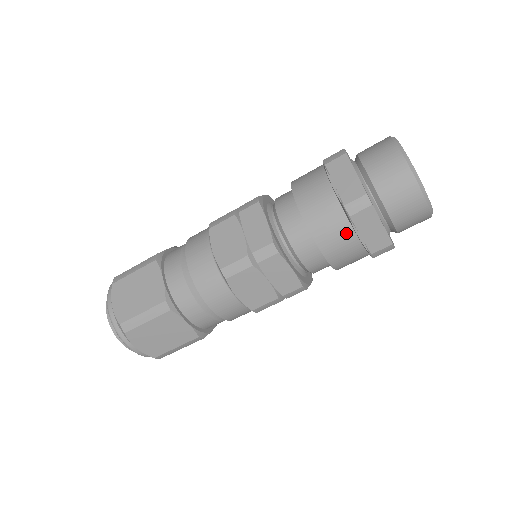
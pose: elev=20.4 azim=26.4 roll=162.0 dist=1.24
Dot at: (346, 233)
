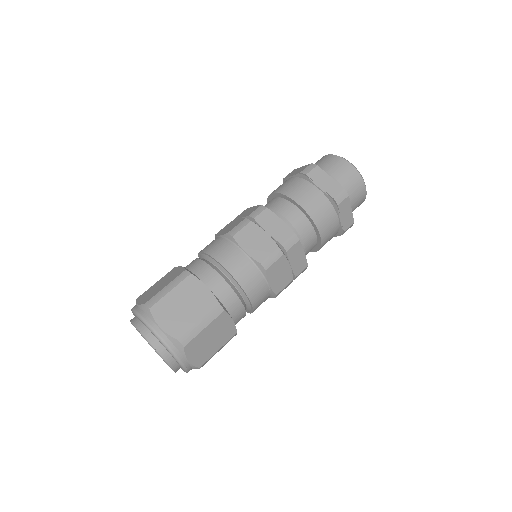
Dot at: (309, 188)
